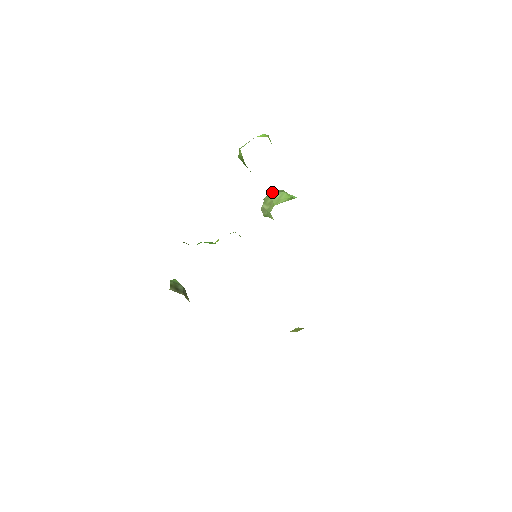
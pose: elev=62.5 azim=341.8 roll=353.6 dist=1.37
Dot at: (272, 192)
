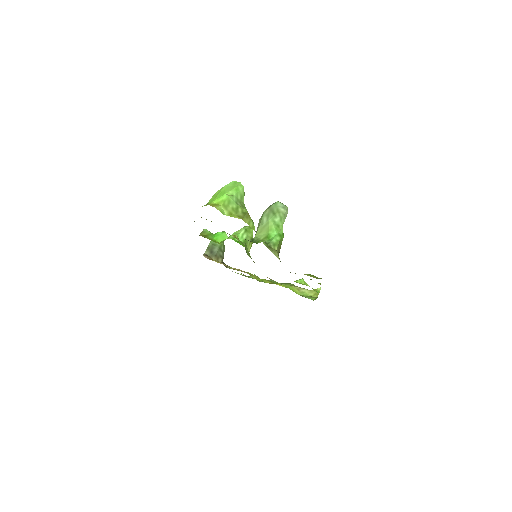
Dot at: (268, 210)
